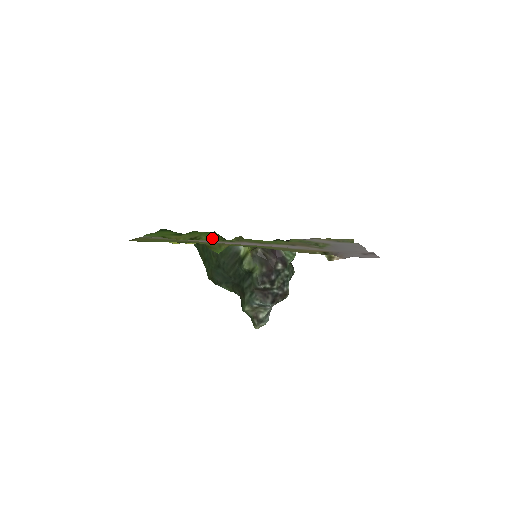
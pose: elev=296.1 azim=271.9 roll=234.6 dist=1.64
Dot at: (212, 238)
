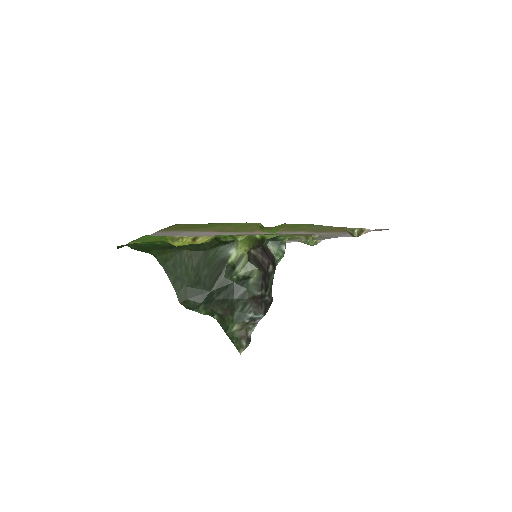
Dot at: (220, 235)
